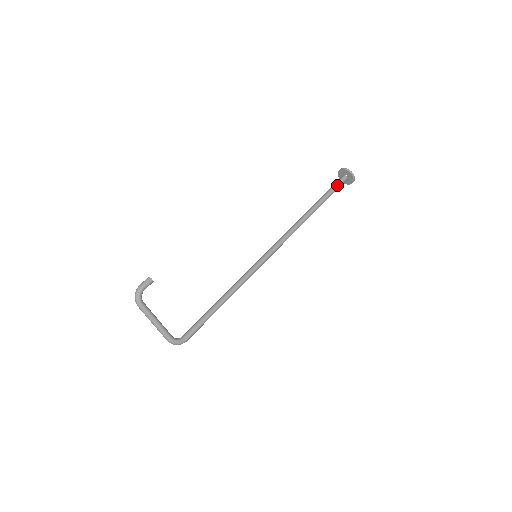
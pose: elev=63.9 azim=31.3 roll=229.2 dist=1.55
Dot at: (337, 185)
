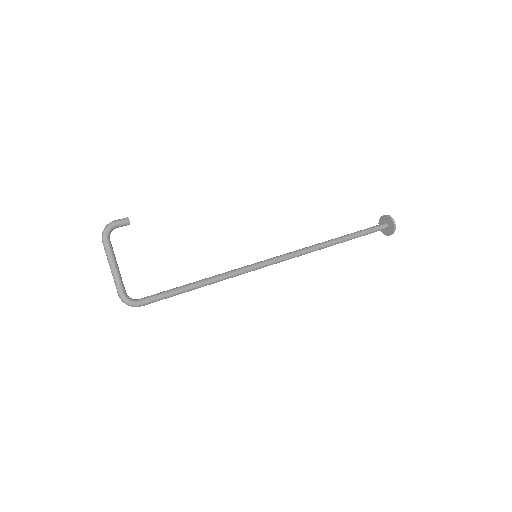
Dot at: (374, 228)
